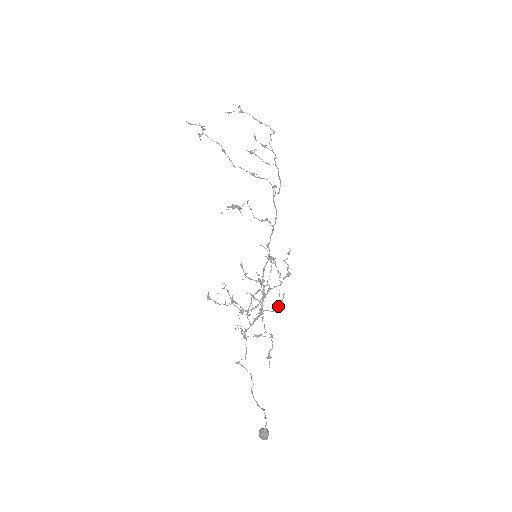
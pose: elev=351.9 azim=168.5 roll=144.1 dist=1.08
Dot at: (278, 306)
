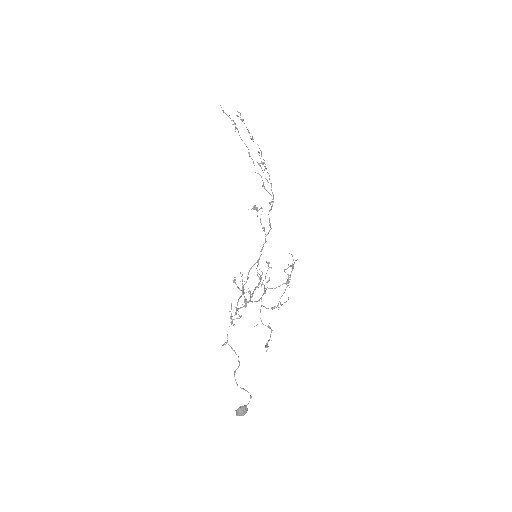
Dot at: occluded
